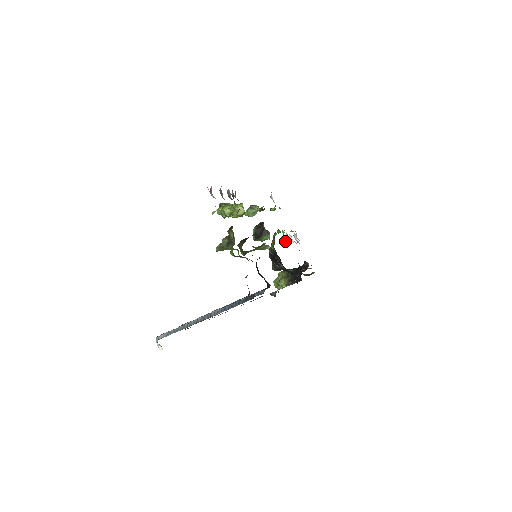
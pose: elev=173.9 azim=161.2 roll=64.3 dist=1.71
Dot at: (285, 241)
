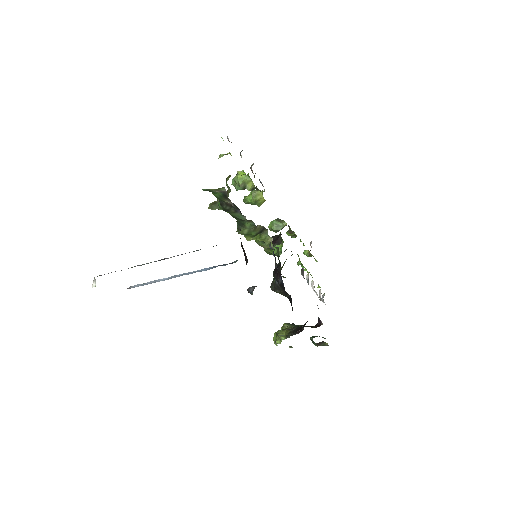
Dot at: (302, 274)
